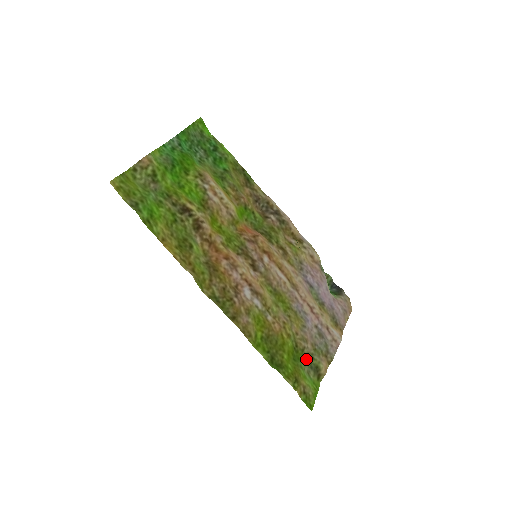
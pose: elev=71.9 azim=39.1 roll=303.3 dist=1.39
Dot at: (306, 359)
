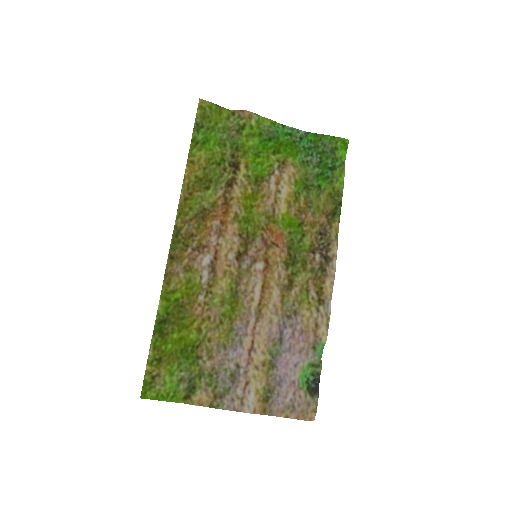
Dot at: (194, 369)
